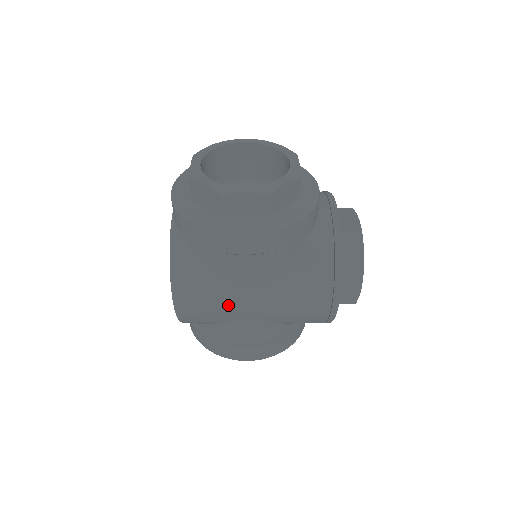
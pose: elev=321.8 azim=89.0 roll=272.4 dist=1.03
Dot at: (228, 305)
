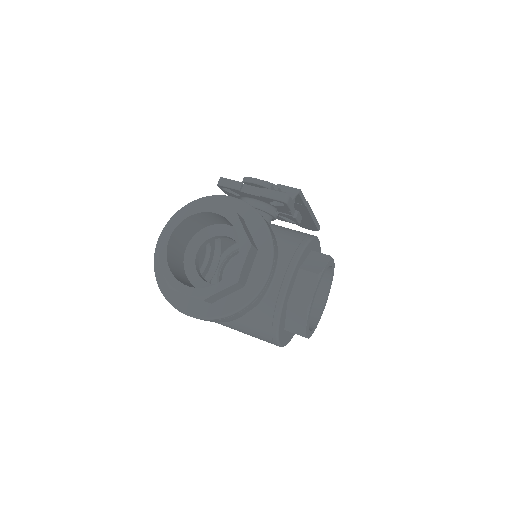
Dot at: occluded
